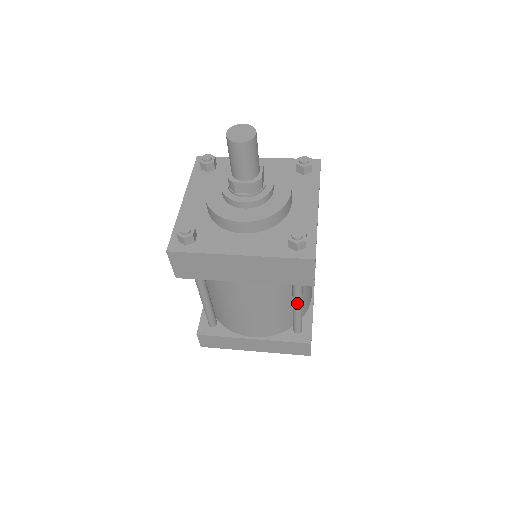
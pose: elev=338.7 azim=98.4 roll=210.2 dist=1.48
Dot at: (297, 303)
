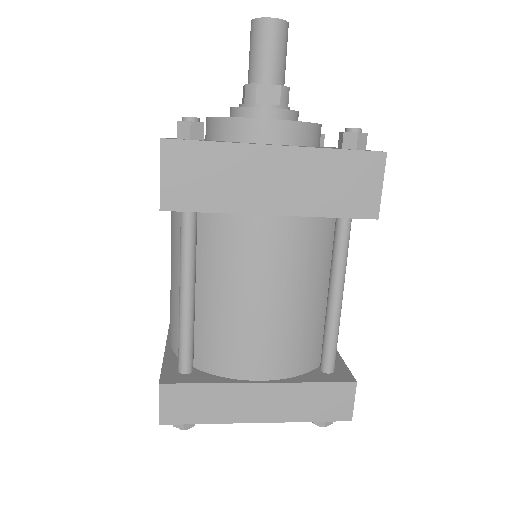
Dot at: (338, 287)
